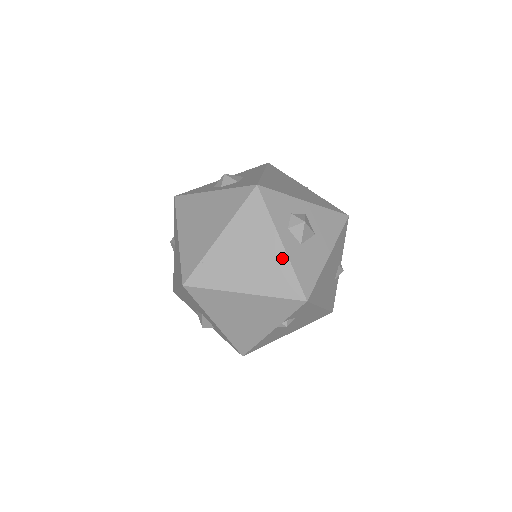
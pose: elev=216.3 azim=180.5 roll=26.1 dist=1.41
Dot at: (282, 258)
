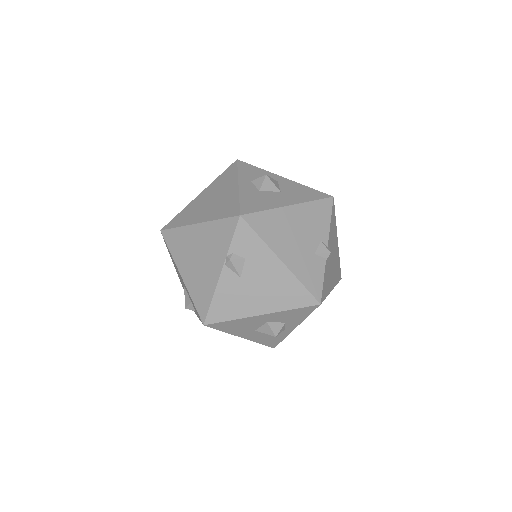
Dot at: (234, 193)
